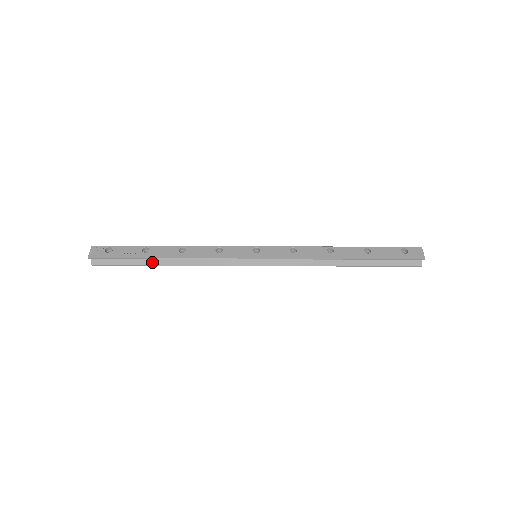
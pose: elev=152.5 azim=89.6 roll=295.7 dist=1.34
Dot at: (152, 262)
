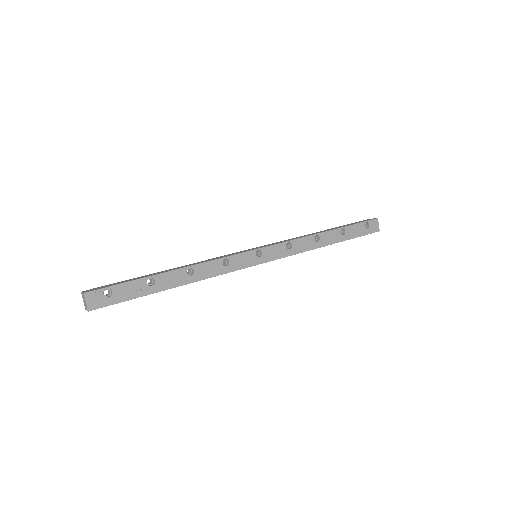
Dot at: occluded
